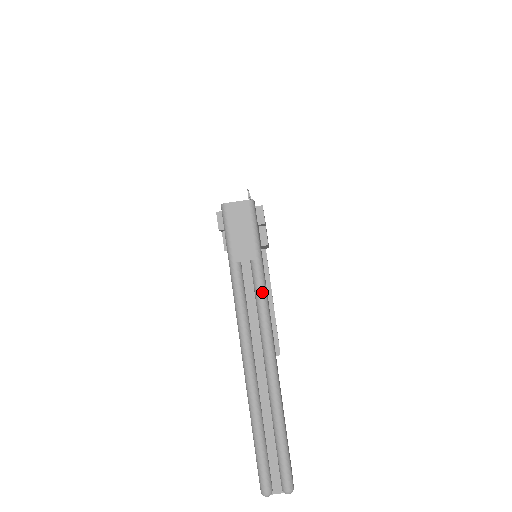
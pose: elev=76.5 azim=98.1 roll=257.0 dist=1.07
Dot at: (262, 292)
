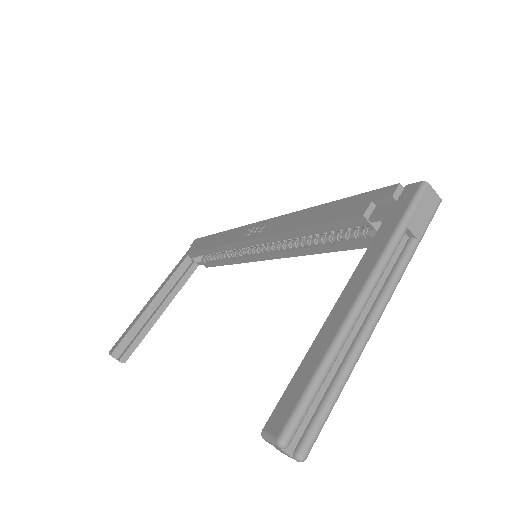
Dot at: (406, 267)
